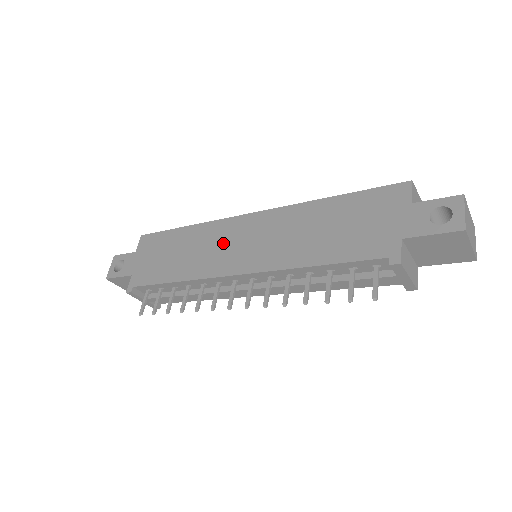
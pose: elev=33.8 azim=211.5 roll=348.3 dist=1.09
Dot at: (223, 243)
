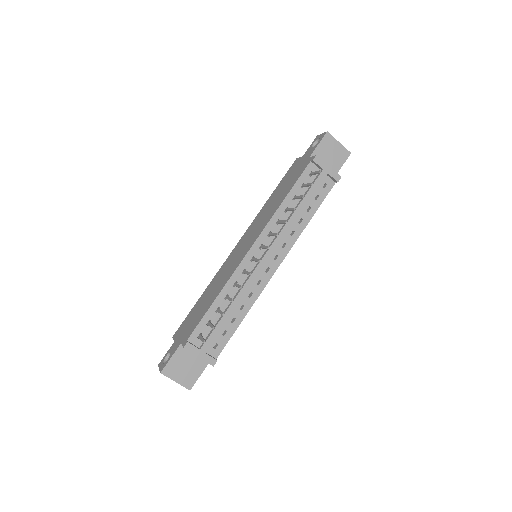
Dot at: (231, 262)
